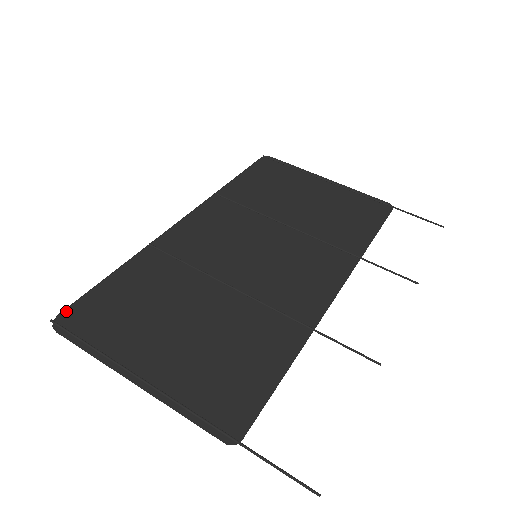
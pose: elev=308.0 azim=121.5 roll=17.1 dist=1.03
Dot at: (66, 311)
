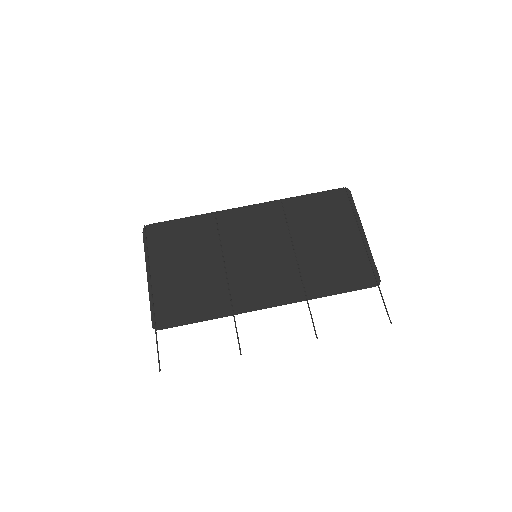
Dot at: (154, 224)
